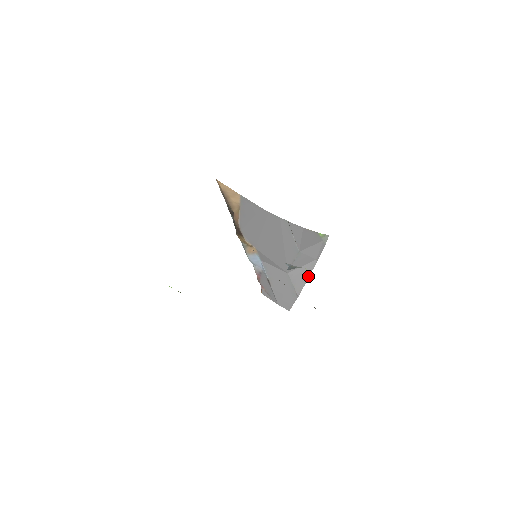
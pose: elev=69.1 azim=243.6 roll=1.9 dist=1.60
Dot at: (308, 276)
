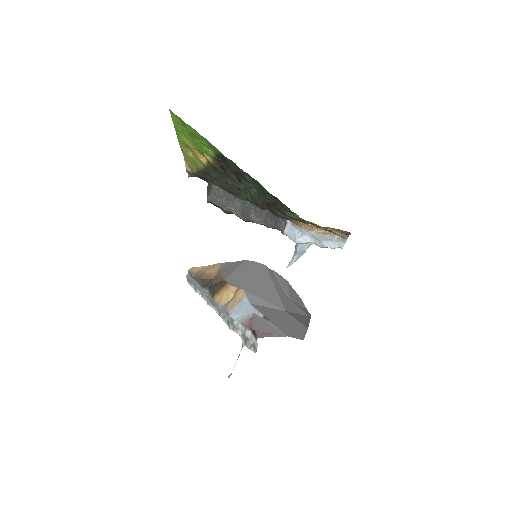
Dot at: (308, 321)
